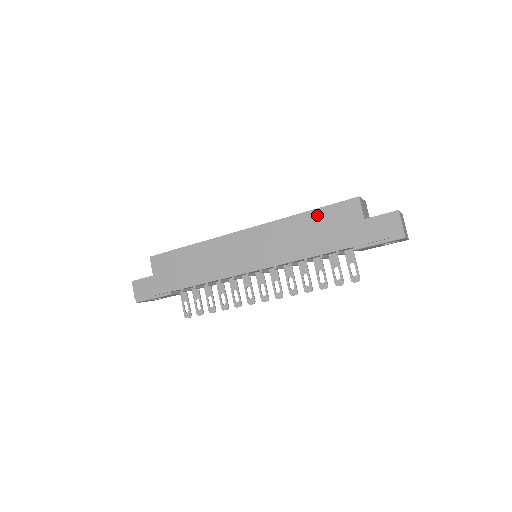
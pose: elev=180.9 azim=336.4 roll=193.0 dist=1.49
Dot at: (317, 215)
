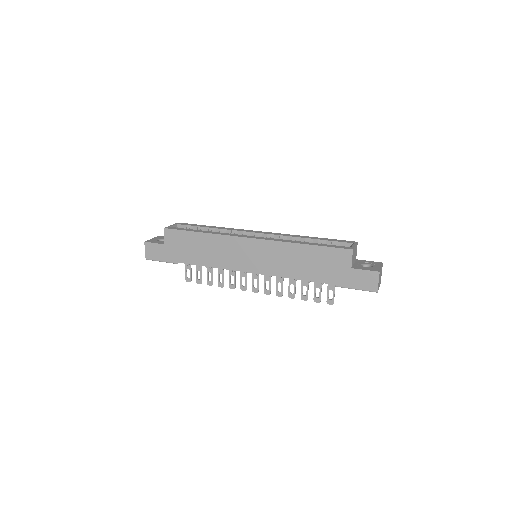
Dot at: (315, 250)
